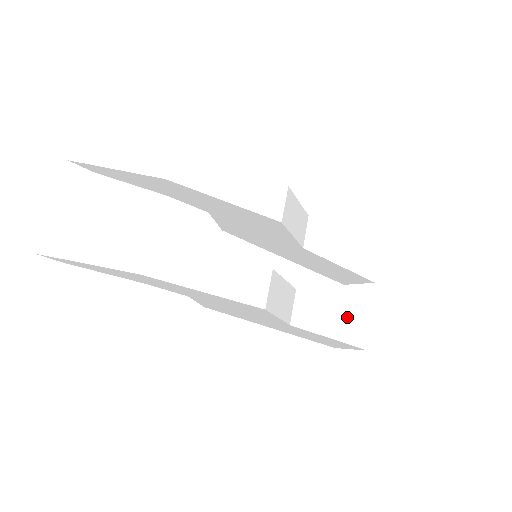
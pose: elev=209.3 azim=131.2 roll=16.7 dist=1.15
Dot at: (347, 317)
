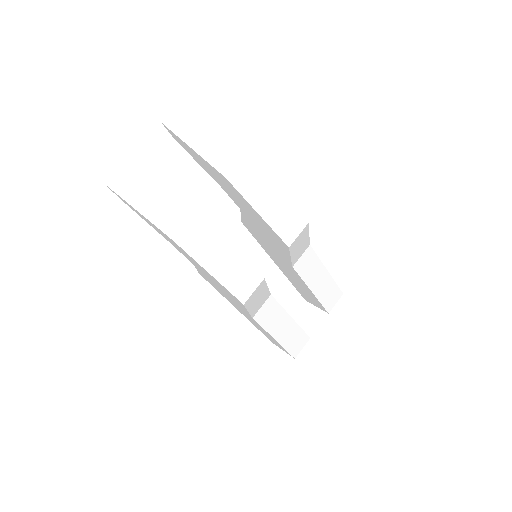
Dot at: (295, 329)
